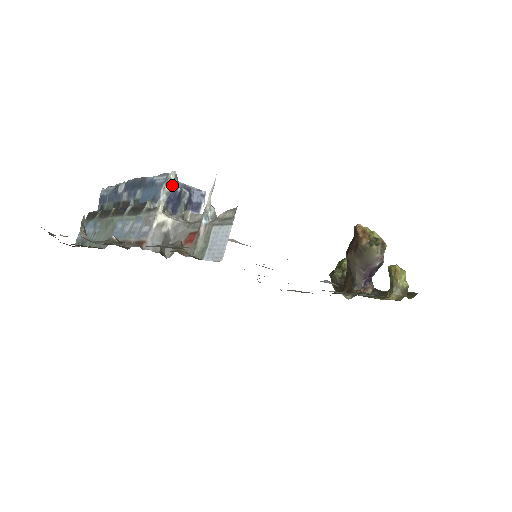
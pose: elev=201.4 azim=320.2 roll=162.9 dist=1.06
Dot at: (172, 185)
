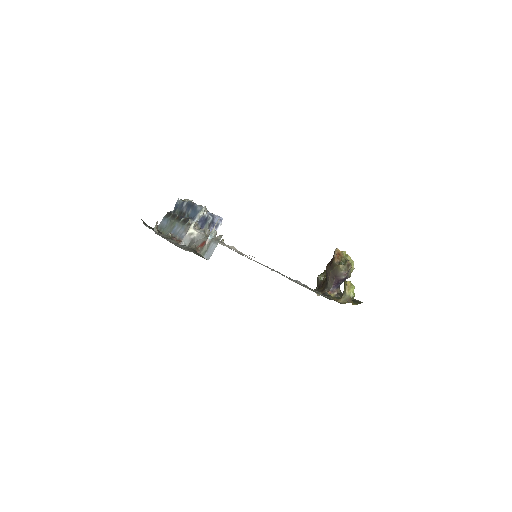
Dot at: (203, 213)
